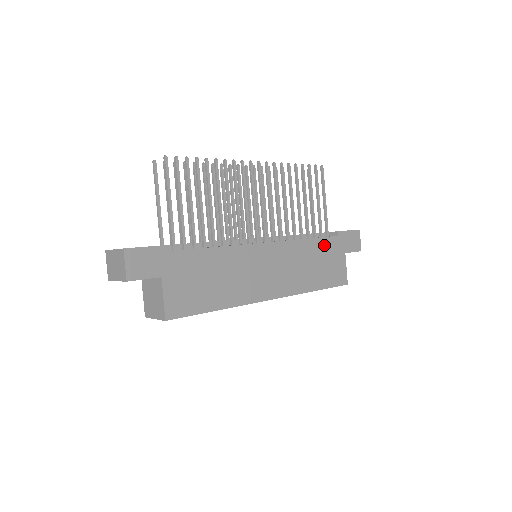
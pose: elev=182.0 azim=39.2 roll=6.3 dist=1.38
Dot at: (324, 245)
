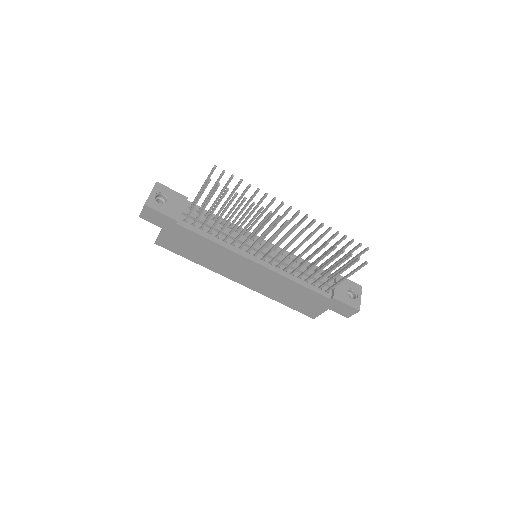
Dot at: (311, 294)
